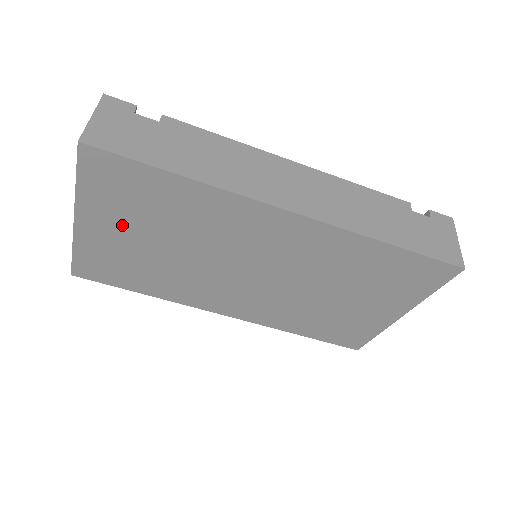
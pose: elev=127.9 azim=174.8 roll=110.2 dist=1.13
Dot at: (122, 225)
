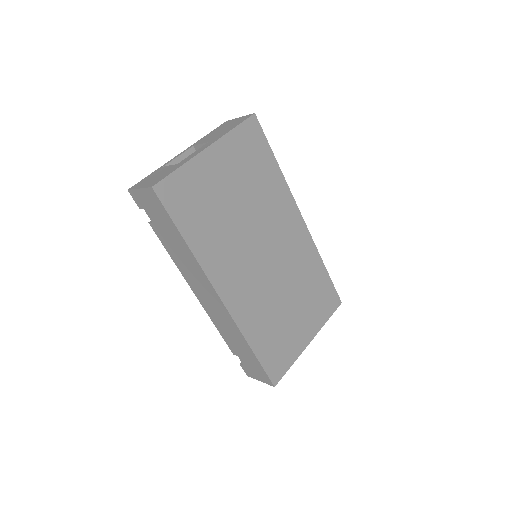
Dot at: (230, 171)
